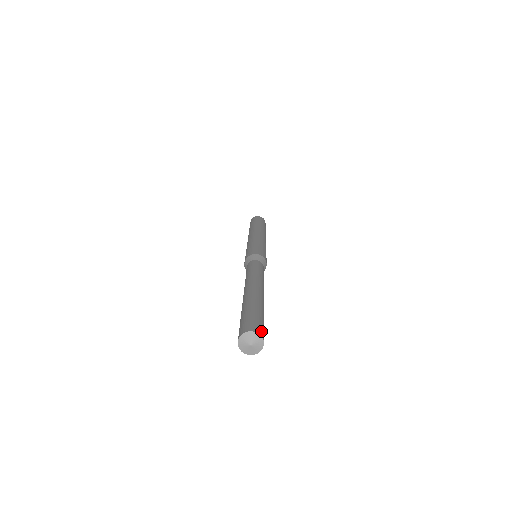
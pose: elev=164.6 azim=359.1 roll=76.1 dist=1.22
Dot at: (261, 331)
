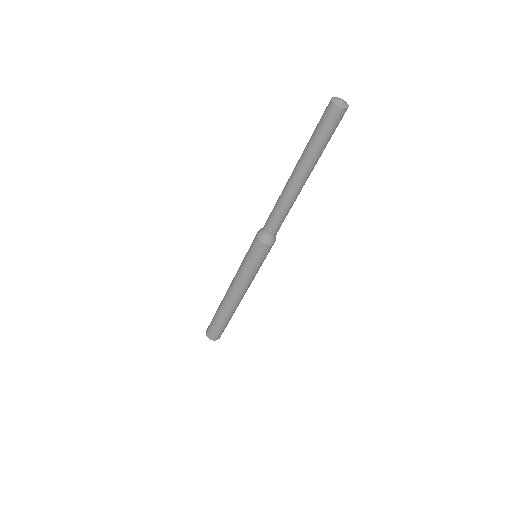
Dot at: occluded
